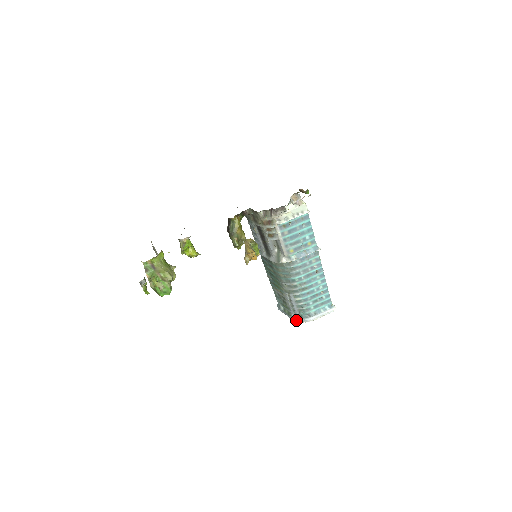
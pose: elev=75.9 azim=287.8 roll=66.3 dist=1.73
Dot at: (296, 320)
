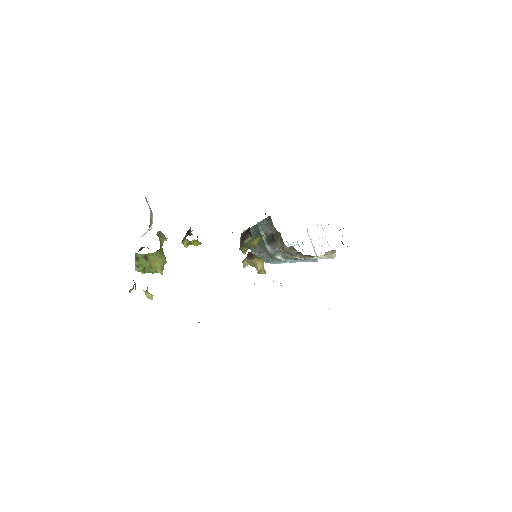
Dot at: (255, 254)
